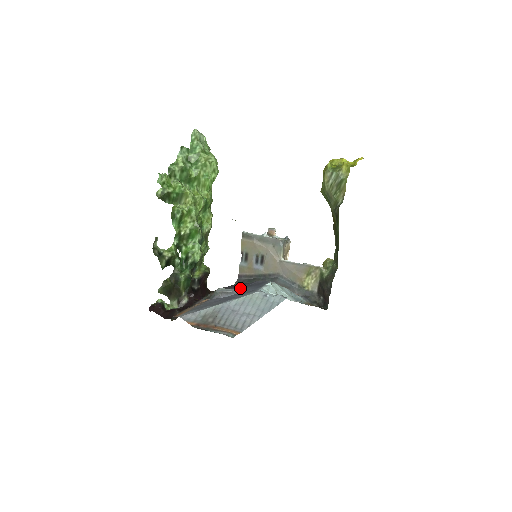
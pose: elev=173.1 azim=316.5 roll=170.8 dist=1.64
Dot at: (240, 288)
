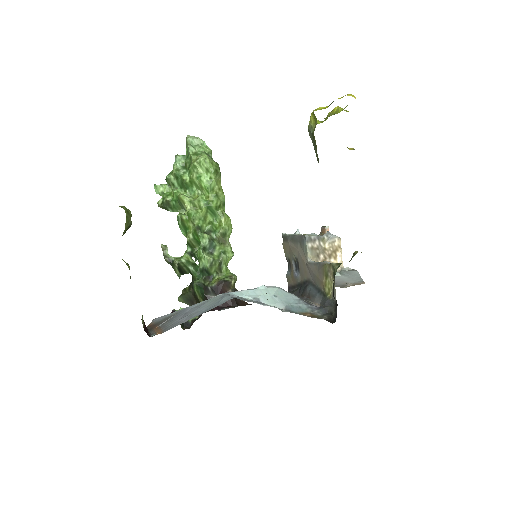
Dot at: occluded
